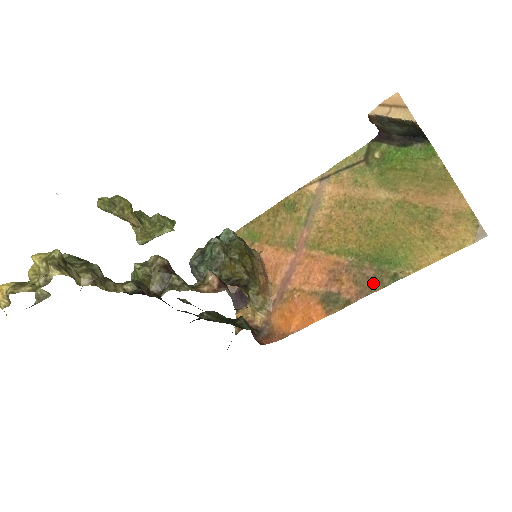
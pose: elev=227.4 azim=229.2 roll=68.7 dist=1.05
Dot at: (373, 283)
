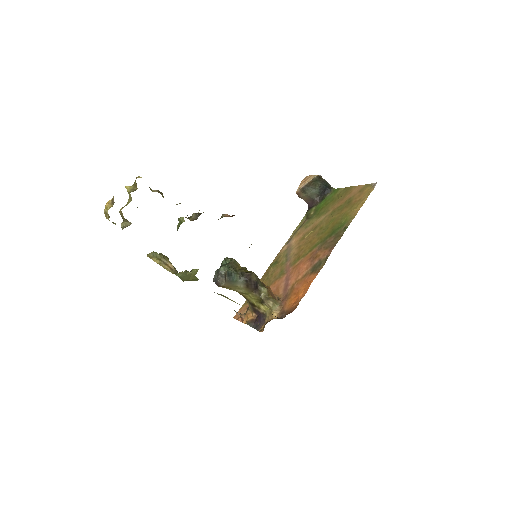
Dot at: (335, 240)
